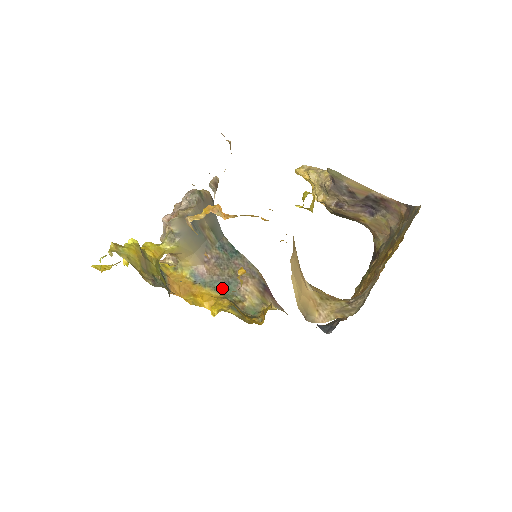
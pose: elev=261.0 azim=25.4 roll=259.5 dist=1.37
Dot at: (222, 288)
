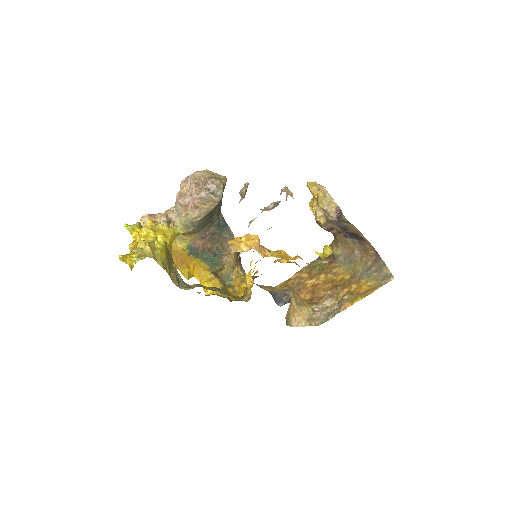
Dot at: (209, 259)
